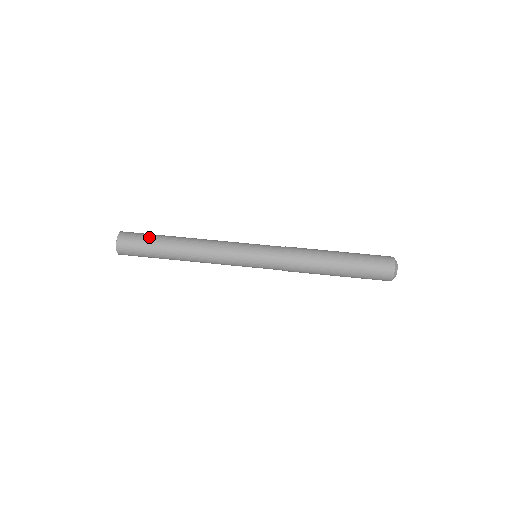
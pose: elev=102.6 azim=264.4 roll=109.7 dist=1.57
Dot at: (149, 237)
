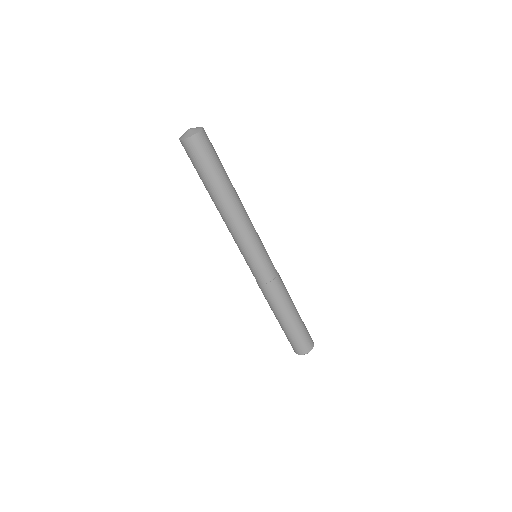
Dot at: (206, 169)
